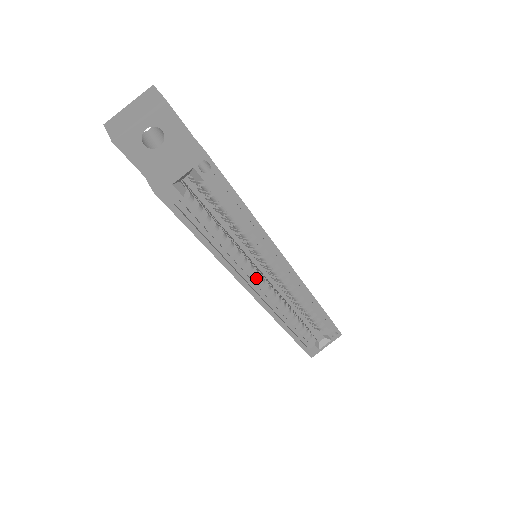
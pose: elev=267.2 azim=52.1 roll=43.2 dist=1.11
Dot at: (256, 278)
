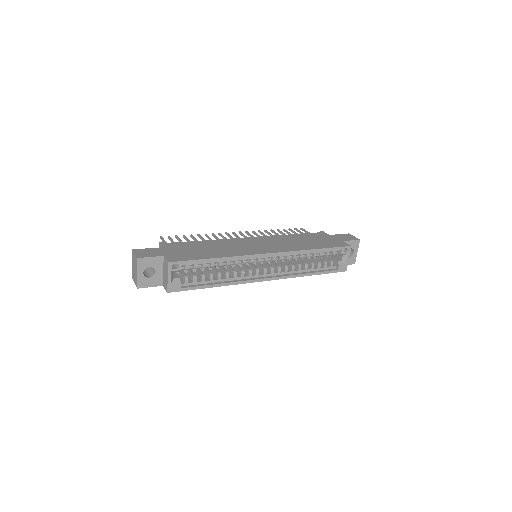
Dot at: (258, 272)
